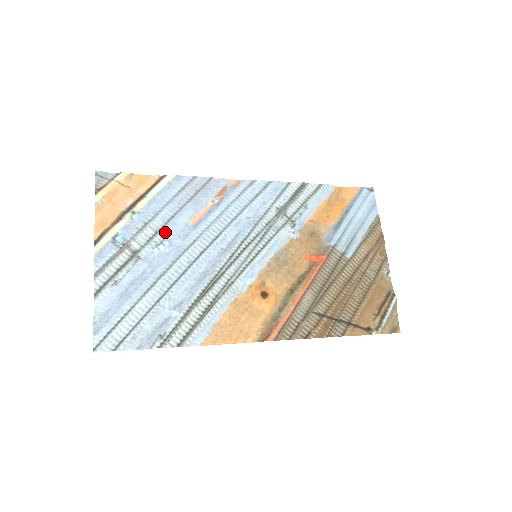
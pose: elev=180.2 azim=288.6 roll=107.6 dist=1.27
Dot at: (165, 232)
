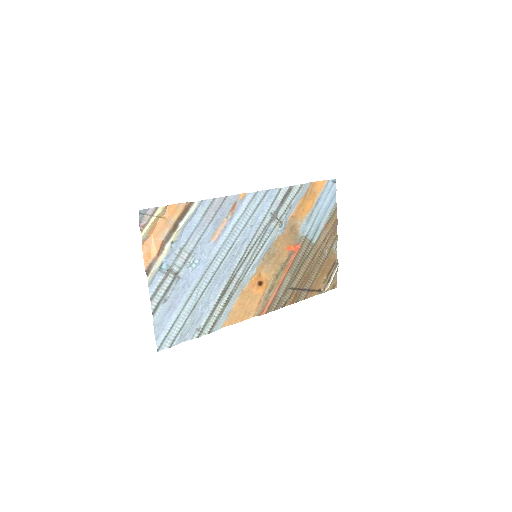
Dot at: (195, 252)
